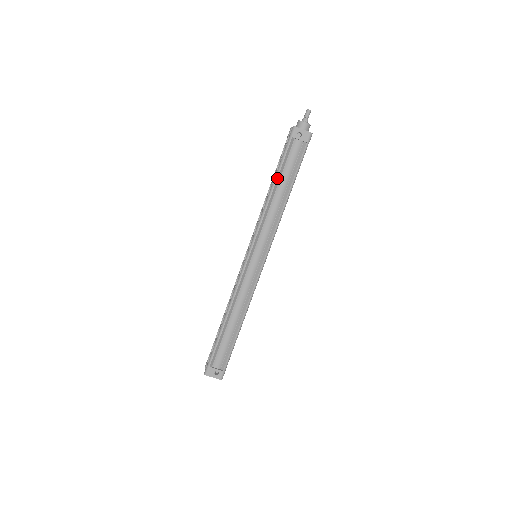
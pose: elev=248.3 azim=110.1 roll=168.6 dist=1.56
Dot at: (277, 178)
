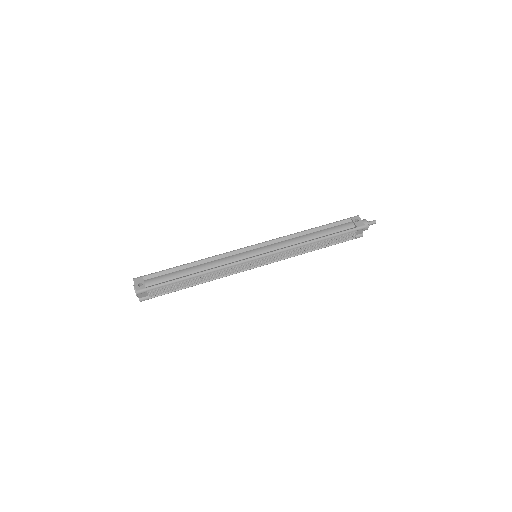
Dot at: (319, 227)
